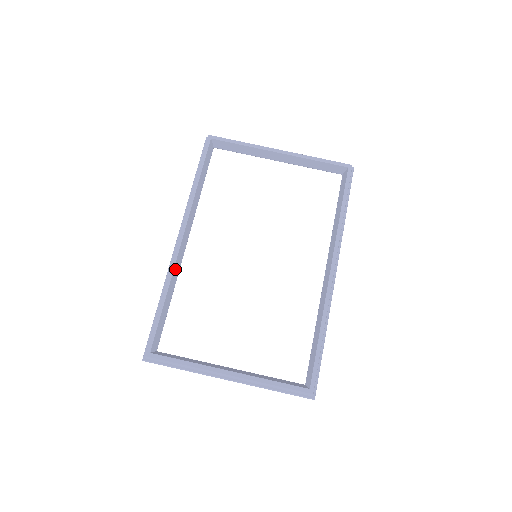
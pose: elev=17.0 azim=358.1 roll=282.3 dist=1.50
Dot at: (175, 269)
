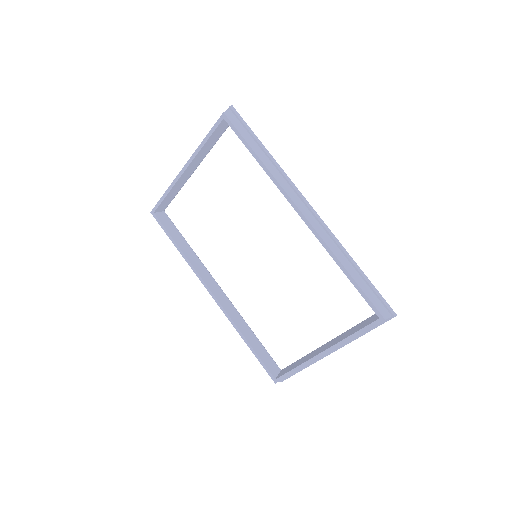
Dot at: (232, 316)
